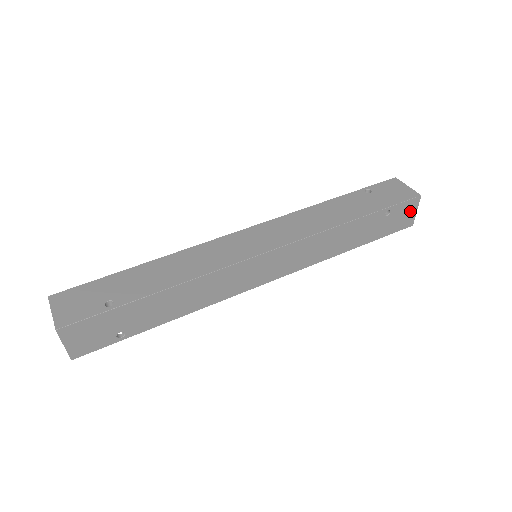
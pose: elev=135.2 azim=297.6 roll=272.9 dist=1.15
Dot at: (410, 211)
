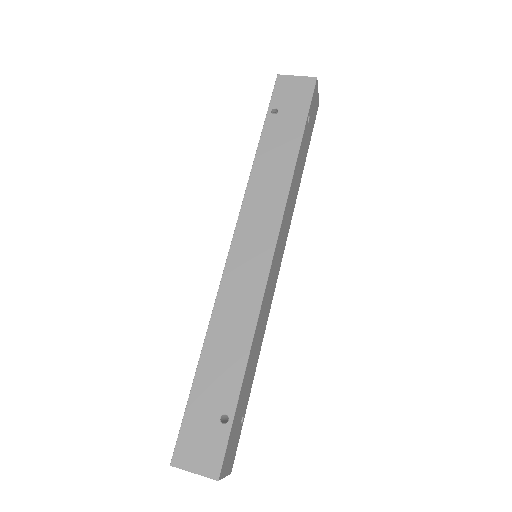
Dot at: (316, 97)
